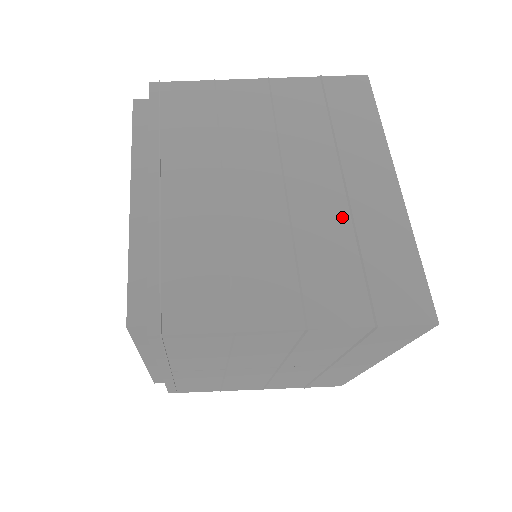
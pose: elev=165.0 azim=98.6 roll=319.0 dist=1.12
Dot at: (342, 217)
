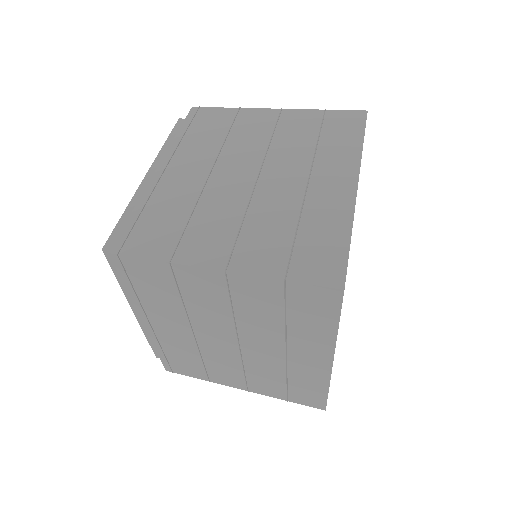
Dot at: (279, 366)
